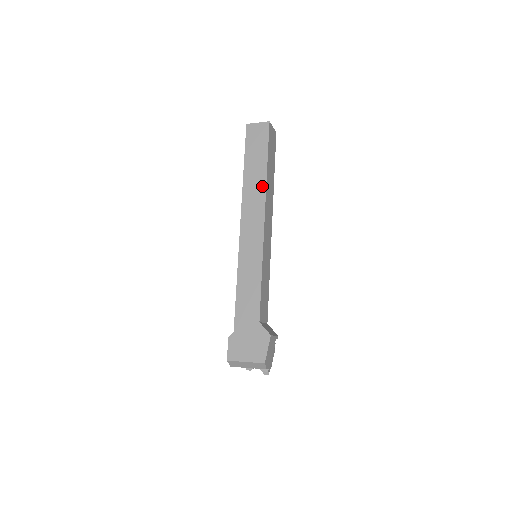
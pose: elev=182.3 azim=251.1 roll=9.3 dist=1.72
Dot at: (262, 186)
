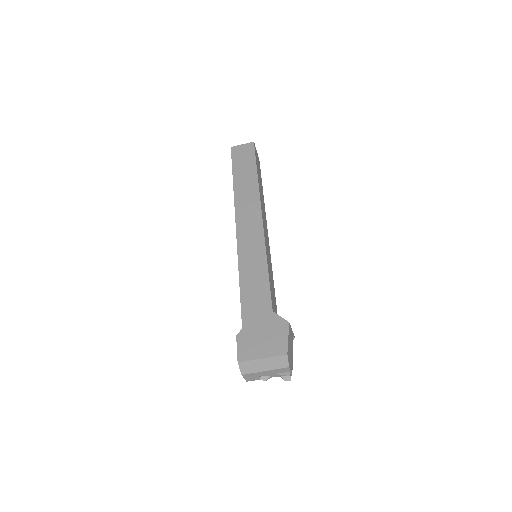
Dot at: (255, 189)
